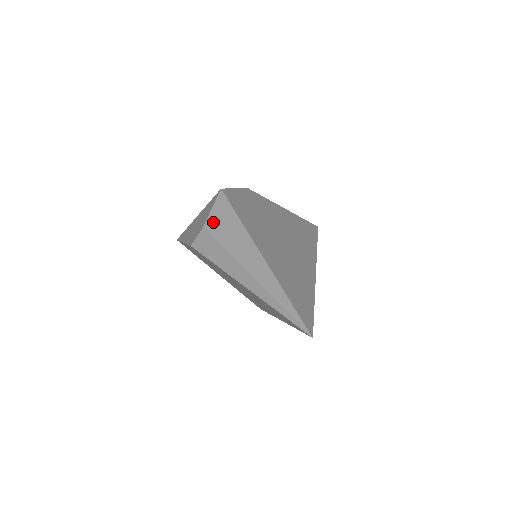
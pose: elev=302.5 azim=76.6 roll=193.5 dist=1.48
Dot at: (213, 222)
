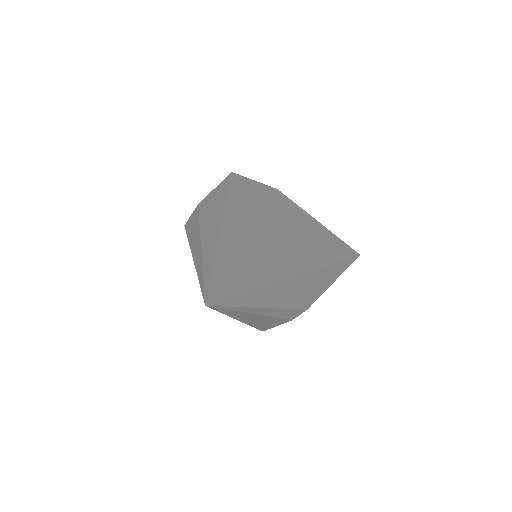
Dot at: (207, 200)
